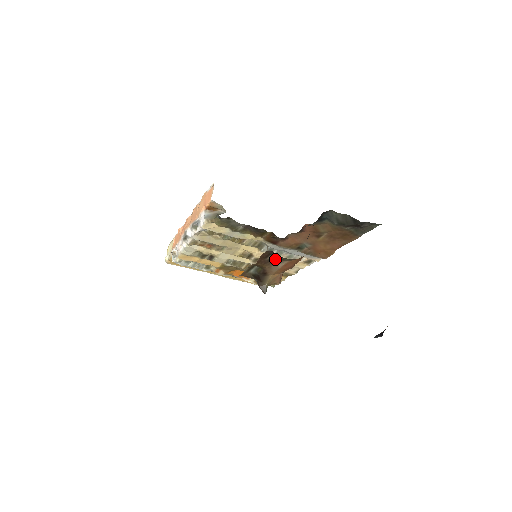
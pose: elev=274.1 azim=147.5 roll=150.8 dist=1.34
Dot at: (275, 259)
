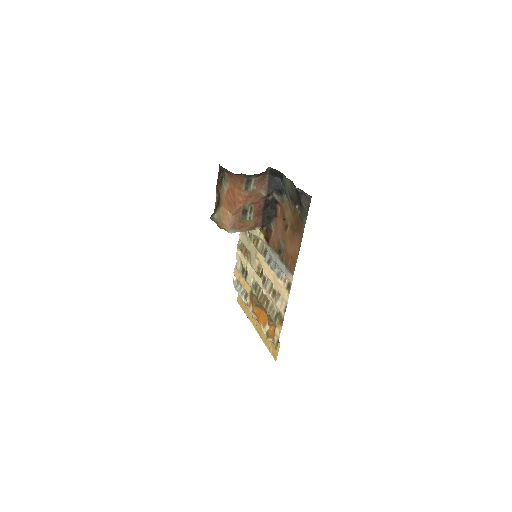
Dot at: (223, 179)
